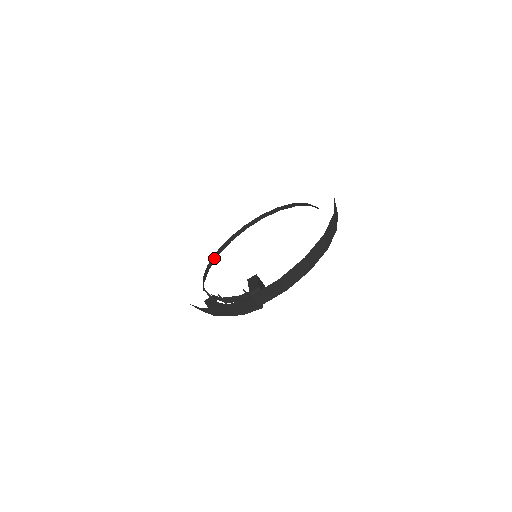
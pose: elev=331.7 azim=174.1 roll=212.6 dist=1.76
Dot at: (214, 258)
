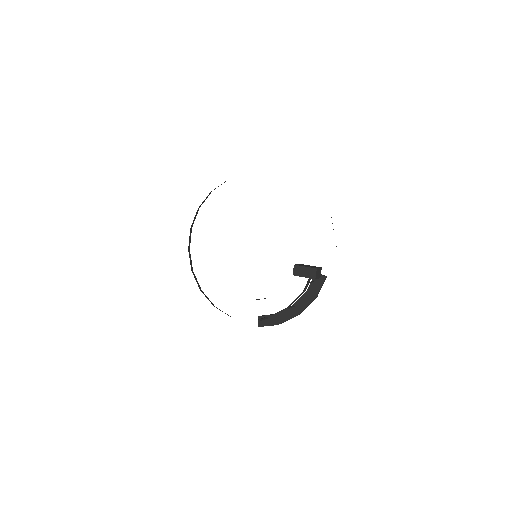
Dot at: (206, 297)
